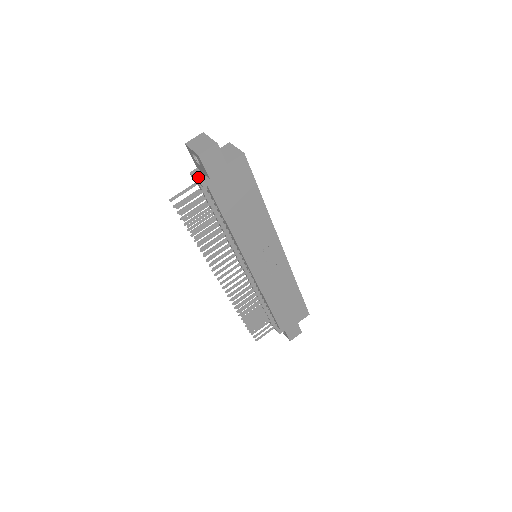
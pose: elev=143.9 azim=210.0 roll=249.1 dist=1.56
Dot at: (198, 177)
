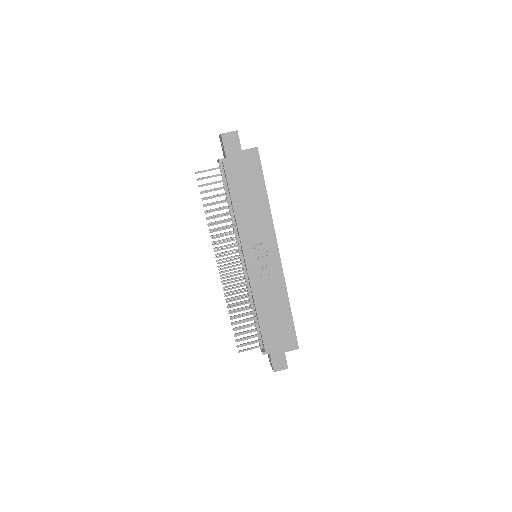
Dot at: occluded
